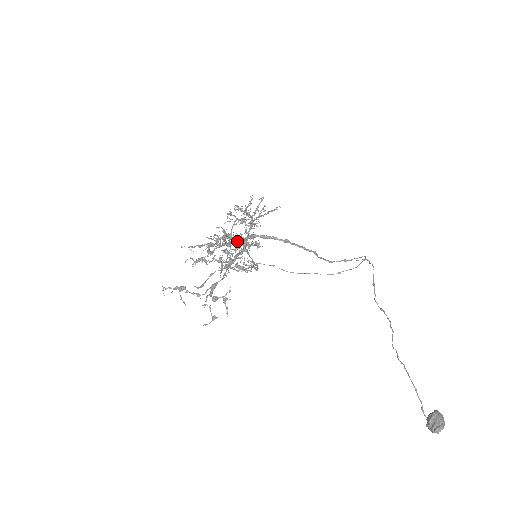
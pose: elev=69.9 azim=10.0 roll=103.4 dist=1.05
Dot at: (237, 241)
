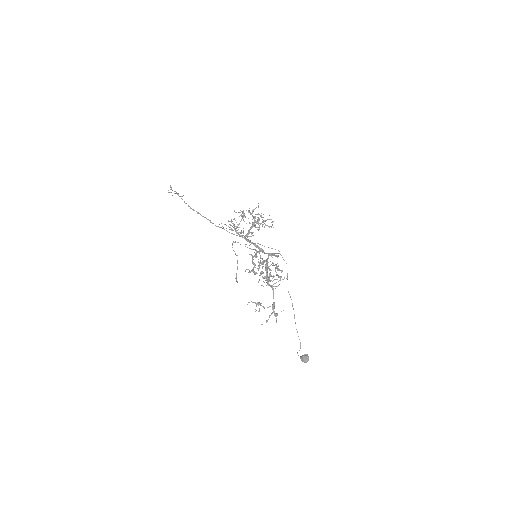
Dot at: (267, 260)
